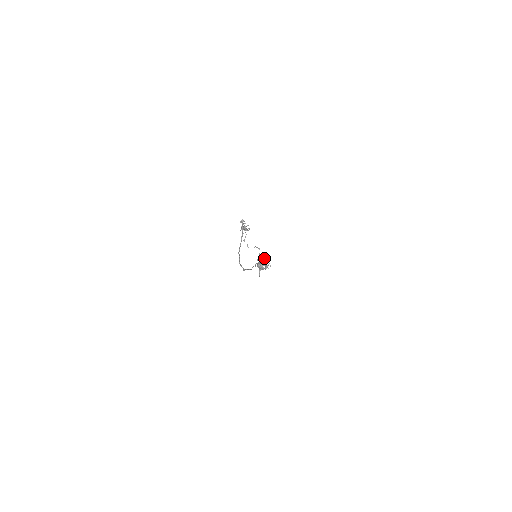
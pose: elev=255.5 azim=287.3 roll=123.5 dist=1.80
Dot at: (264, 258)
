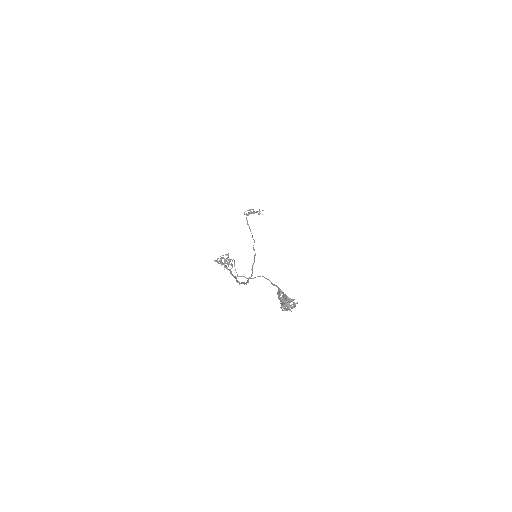
Dot at: occluded
